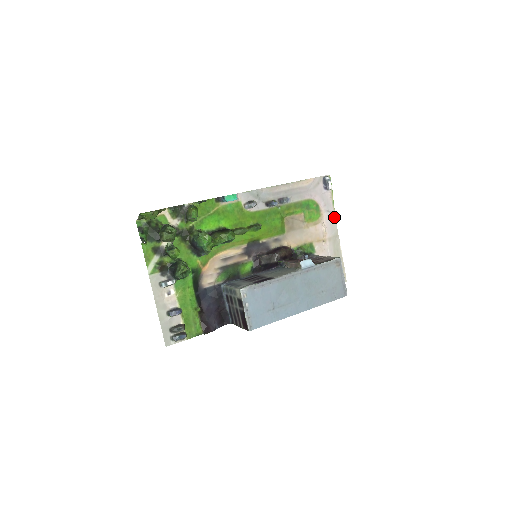
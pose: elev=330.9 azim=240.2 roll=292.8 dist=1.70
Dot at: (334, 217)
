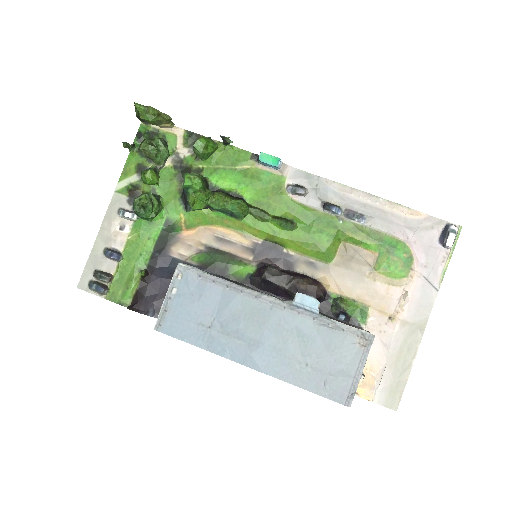
Dot at: (433, 295)
